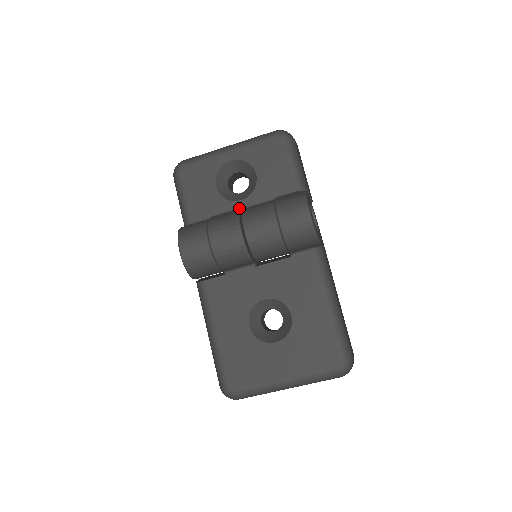
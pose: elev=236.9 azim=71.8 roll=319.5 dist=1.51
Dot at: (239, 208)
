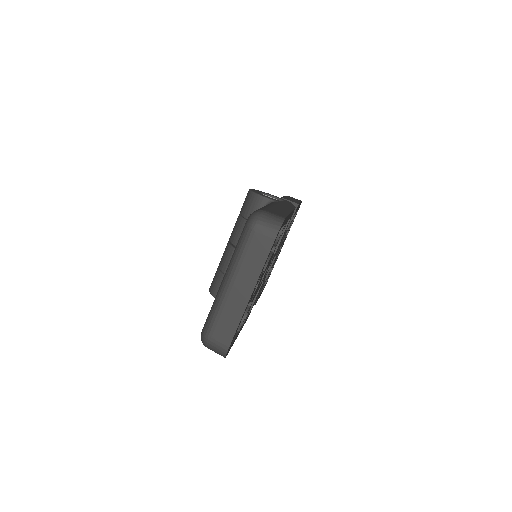
Dot at: occluded
